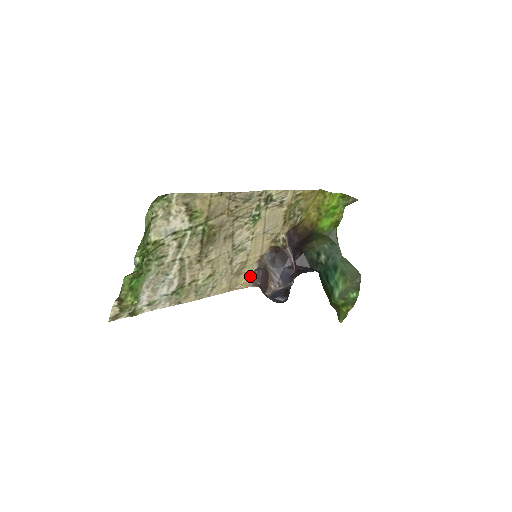
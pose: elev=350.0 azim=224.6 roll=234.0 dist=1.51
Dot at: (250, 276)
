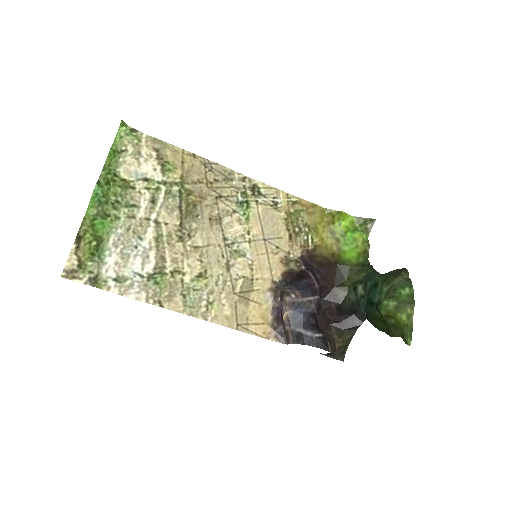
Dot at: (268, 320)
